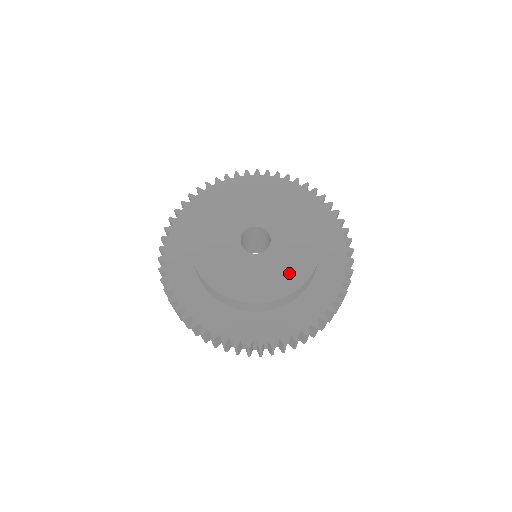
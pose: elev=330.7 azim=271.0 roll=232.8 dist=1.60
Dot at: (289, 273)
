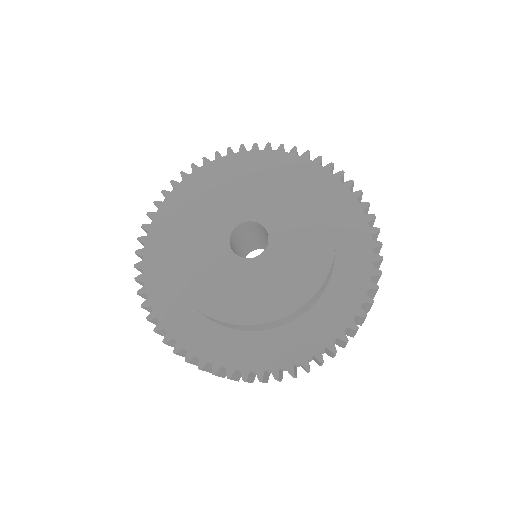
Dot at: (311, 230)
